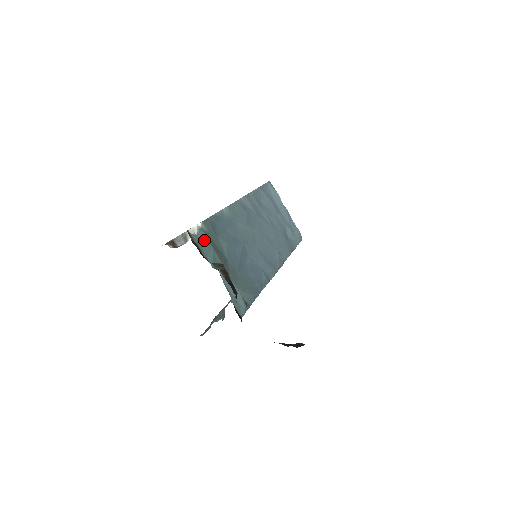
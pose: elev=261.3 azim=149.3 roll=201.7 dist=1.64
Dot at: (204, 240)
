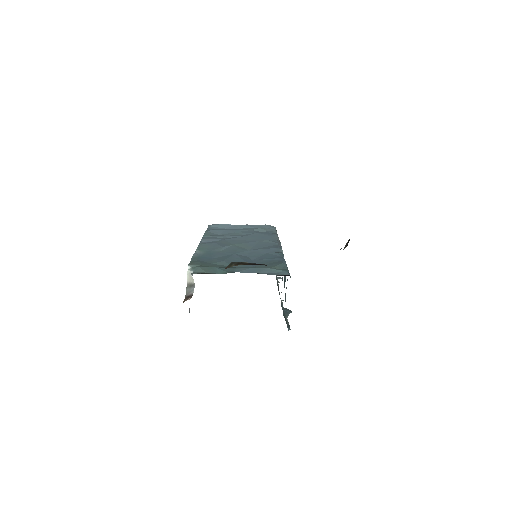
Dot at: (203, 269)
